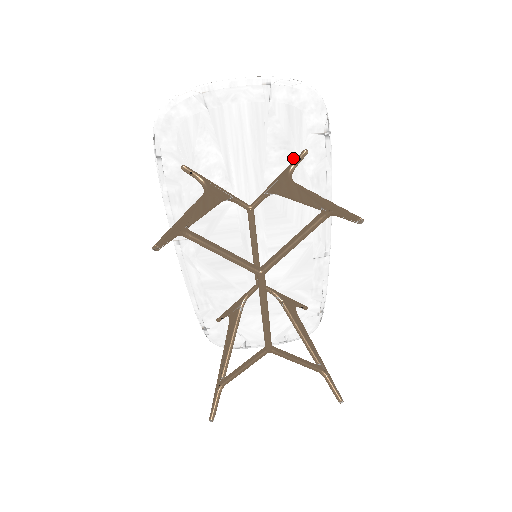
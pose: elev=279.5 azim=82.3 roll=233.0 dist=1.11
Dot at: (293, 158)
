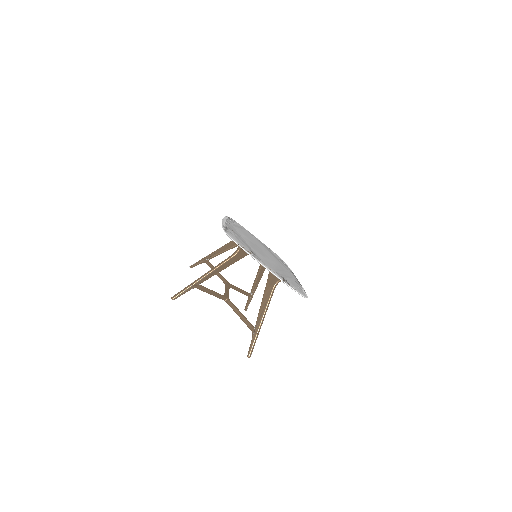
Dot at: occluded
